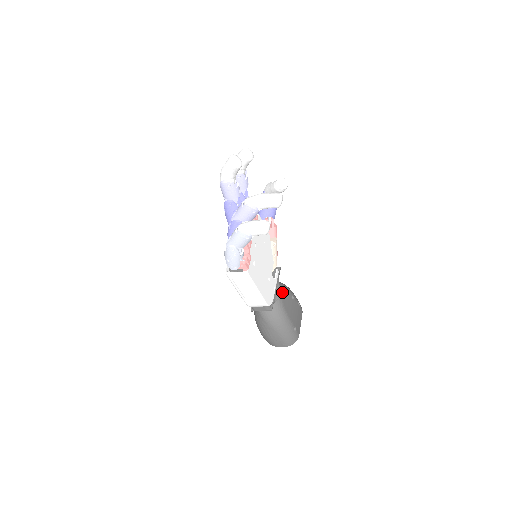
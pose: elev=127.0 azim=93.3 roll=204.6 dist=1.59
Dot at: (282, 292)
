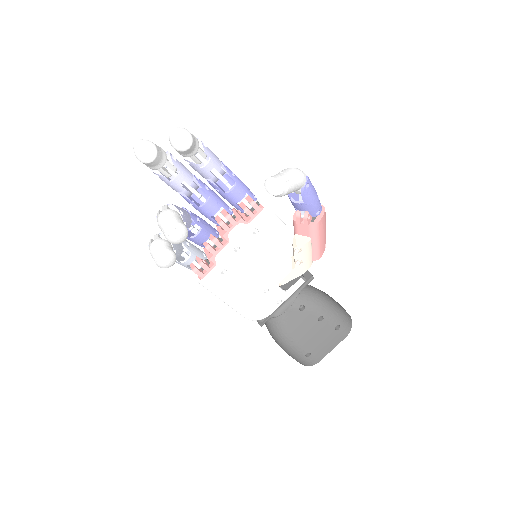
Dot at: (294, 309)
